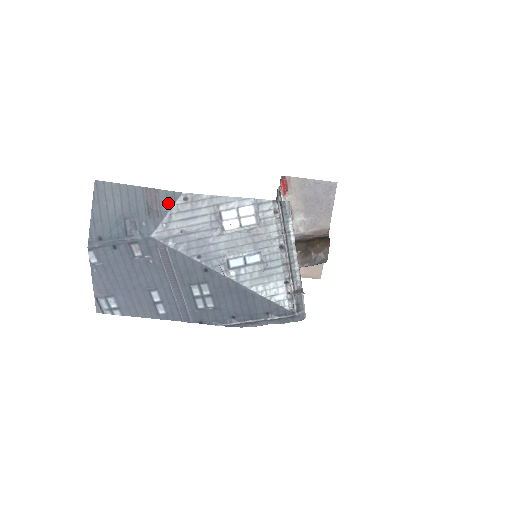
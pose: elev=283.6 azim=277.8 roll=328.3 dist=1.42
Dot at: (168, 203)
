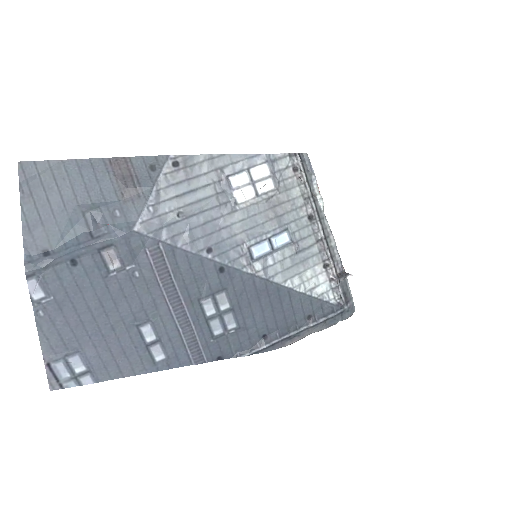
Dot at: (150, 174)
